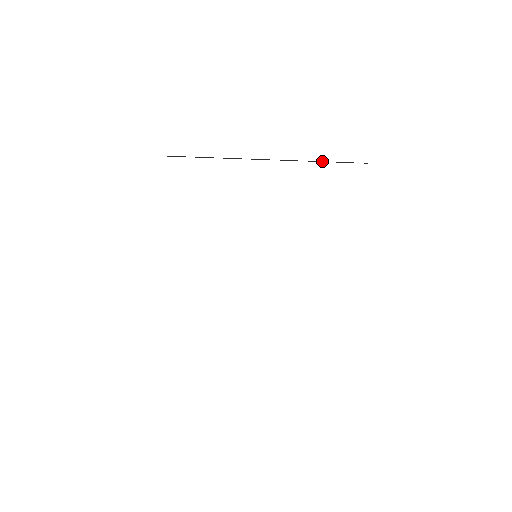
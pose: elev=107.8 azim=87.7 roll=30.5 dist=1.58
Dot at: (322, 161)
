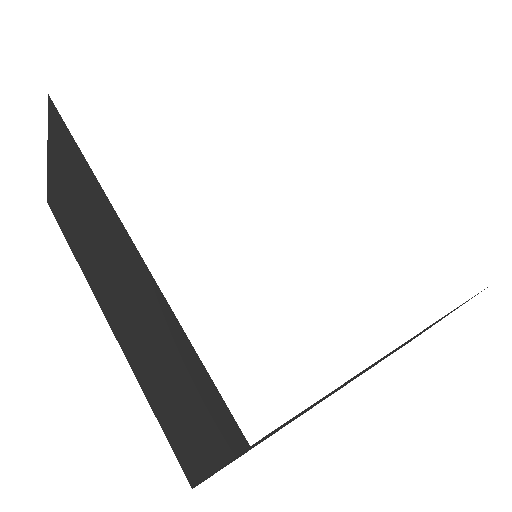
Dot at: occluded
